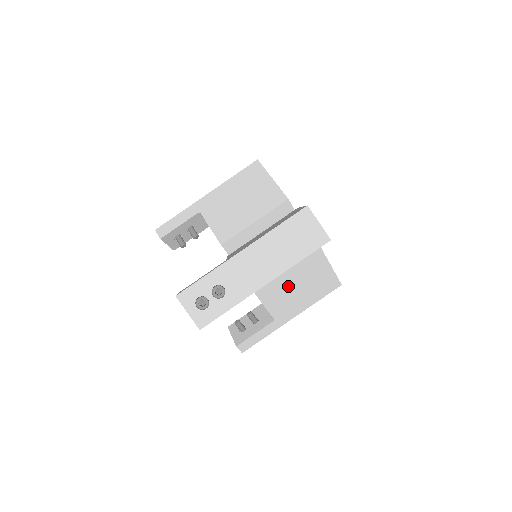
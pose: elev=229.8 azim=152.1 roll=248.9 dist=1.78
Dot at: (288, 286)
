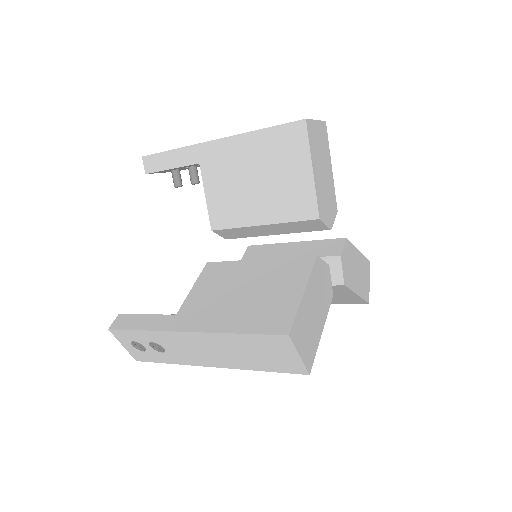
Dot at: occluded
